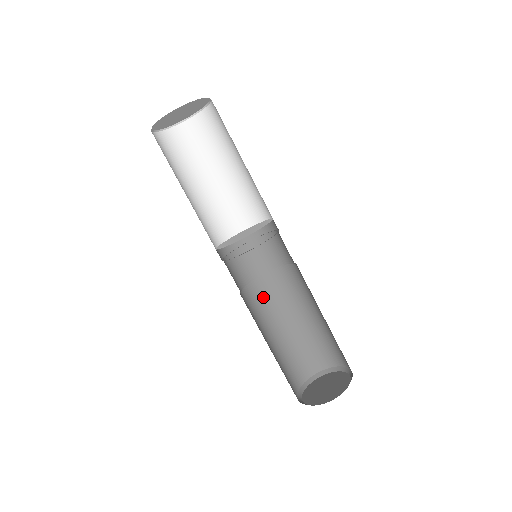
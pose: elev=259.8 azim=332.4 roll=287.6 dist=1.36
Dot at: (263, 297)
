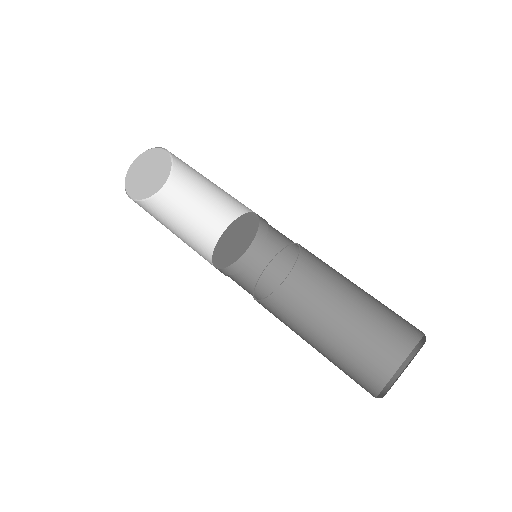
Dot at: (275, 316)
